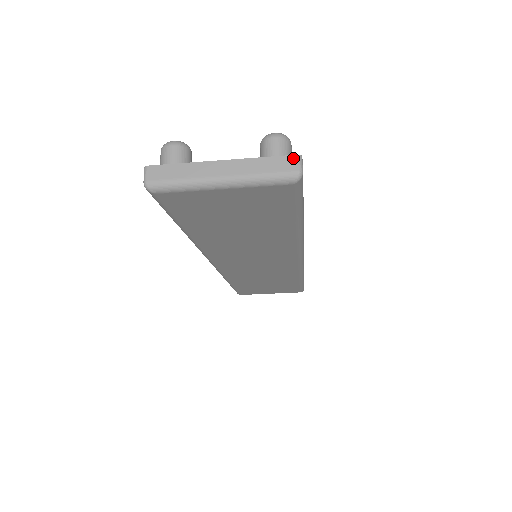
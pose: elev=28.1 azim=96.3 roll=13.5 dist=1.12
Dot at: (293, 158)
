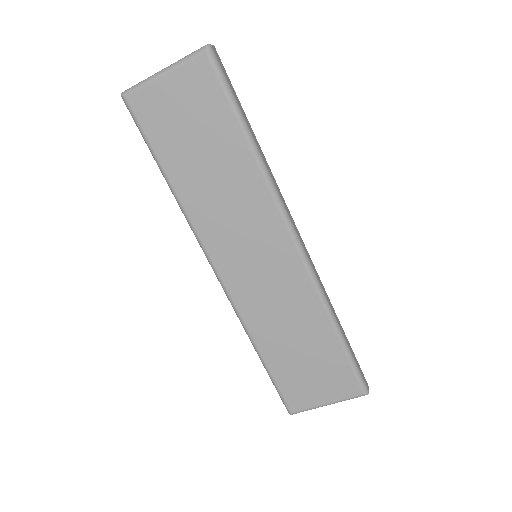
Dot at: occluded
